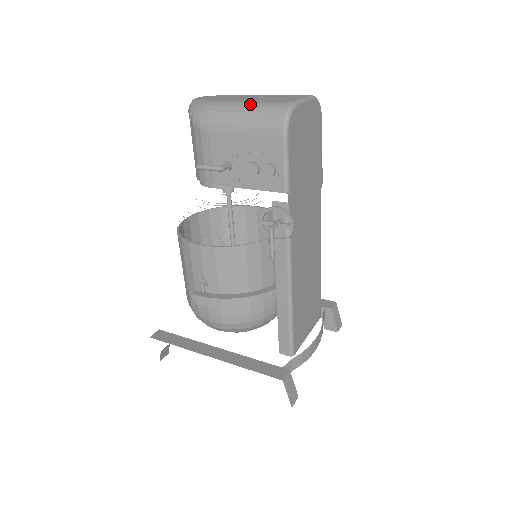
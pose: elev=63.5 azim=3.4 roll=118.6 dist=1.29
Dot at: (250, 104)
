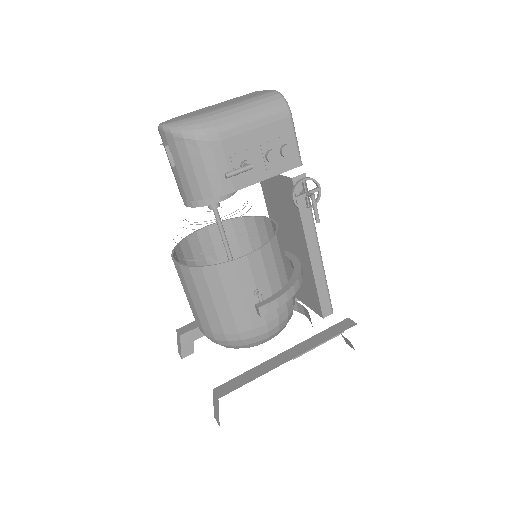
Dot at: (243, 103)
